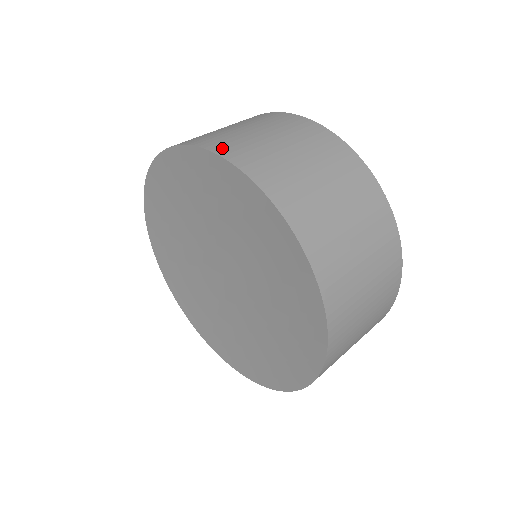
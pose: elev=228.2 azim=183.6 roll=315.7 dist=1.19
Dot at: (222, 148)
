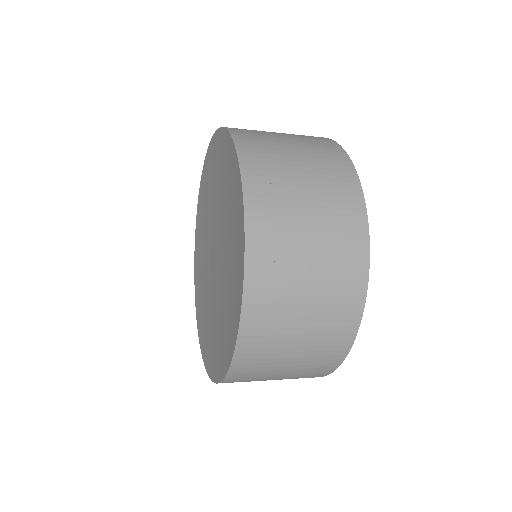
Dot at: (252, 173)
